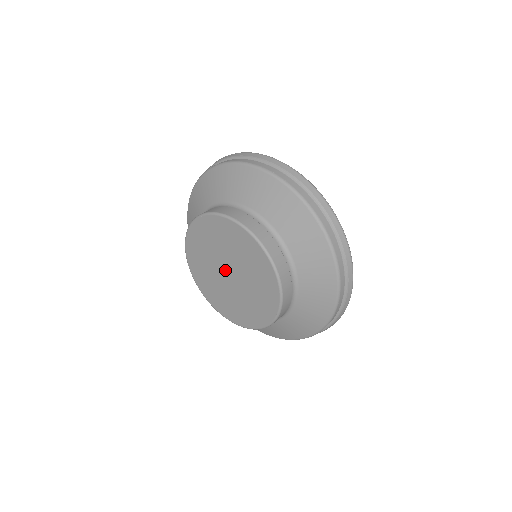
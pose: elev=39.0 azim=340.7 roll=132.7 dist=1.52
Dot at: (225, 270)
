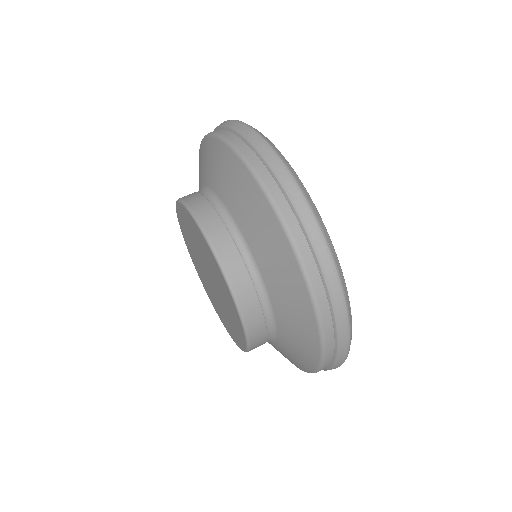
Dot at: (207, 275)
